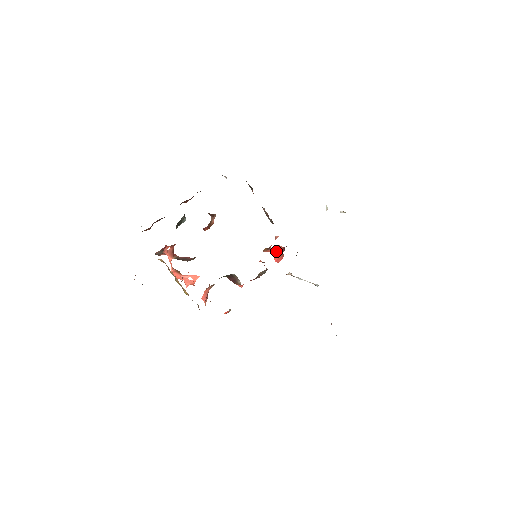
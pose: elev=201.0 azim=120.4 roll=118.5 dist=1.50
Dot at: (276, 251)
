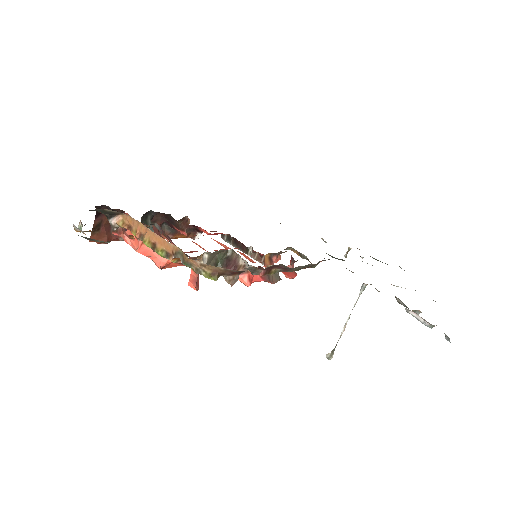
Dot at: occluded
